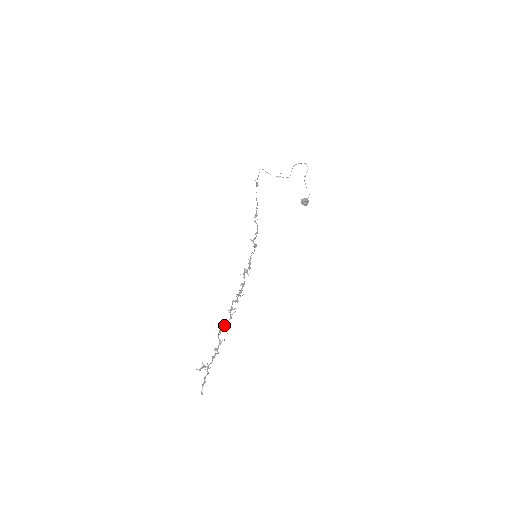
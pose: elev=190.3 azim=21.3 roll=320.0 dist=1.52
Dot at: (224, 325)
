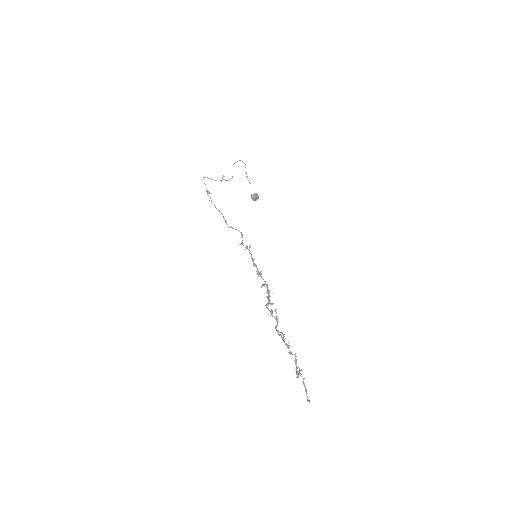
Dot at: occluded
